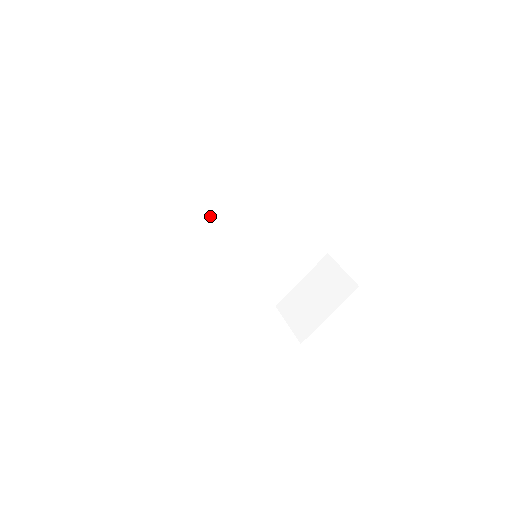
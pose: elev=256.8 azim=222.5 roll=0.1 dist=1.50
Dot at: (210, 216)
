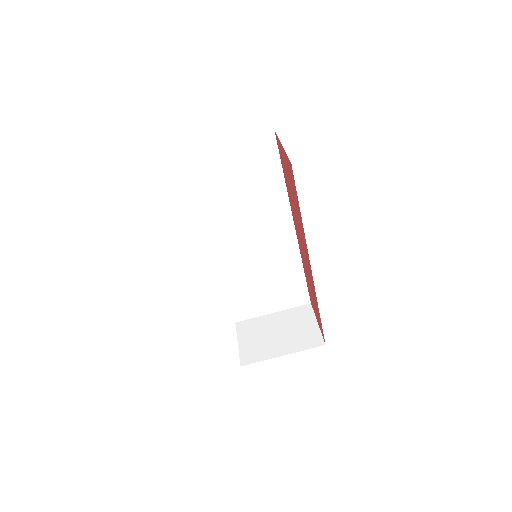
Dot at: (238, 197)
